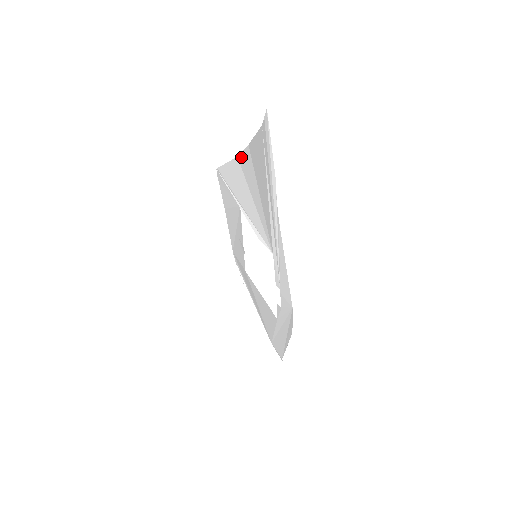
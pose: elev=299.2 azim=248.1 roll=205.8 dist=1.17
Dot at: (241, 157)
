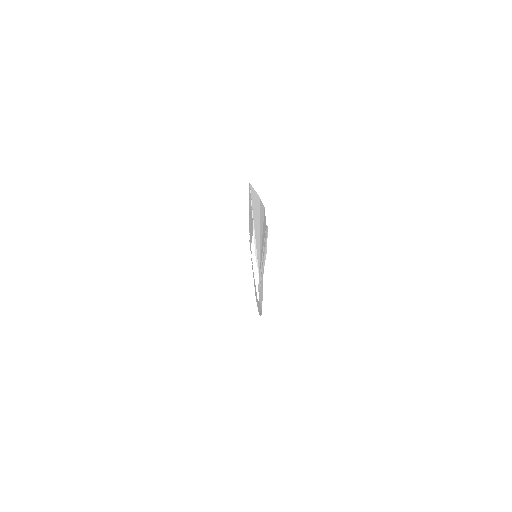
Dot at: (261, 203)
